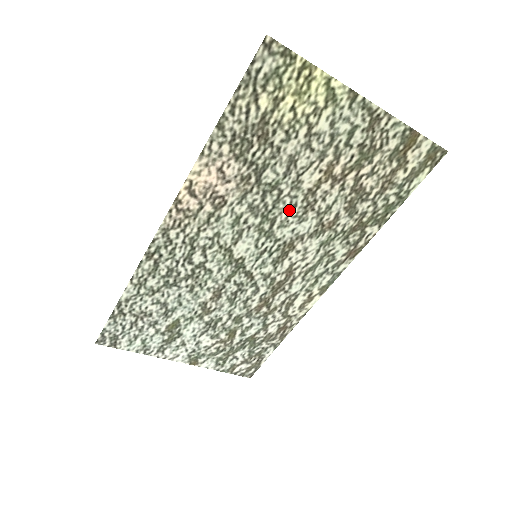
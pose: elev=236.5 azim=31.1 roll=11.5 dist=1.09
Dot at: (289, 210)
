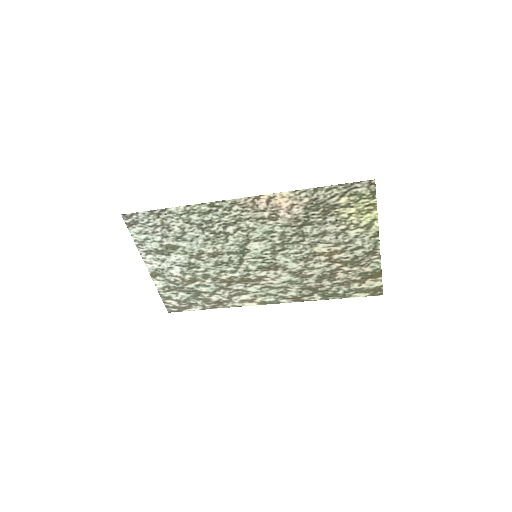
Dot at: (296, 252)
